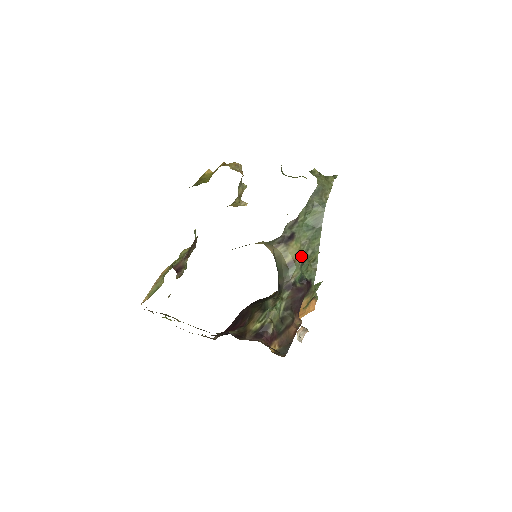
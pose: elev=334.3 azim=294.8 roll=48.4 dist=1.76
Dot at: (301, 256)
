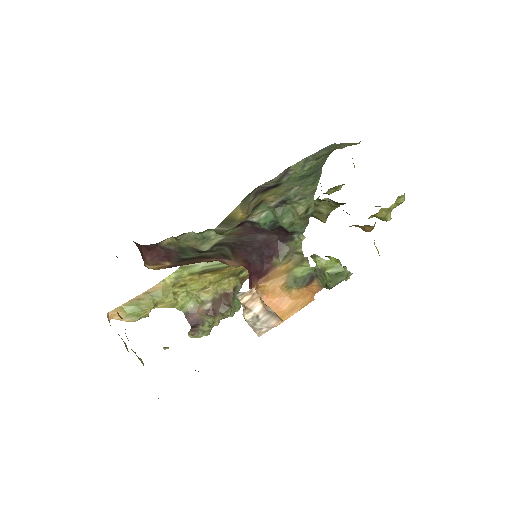
Dot at: (277, 198)
